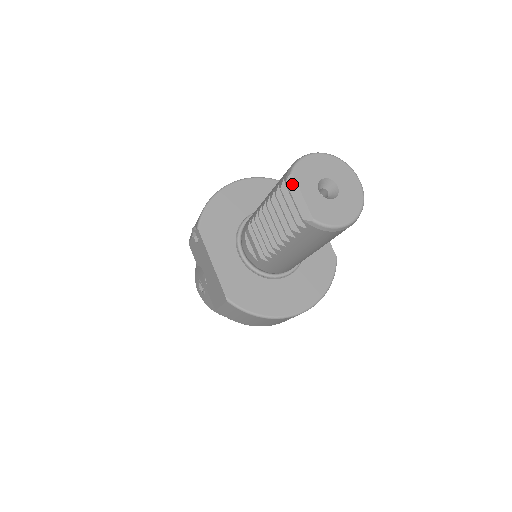
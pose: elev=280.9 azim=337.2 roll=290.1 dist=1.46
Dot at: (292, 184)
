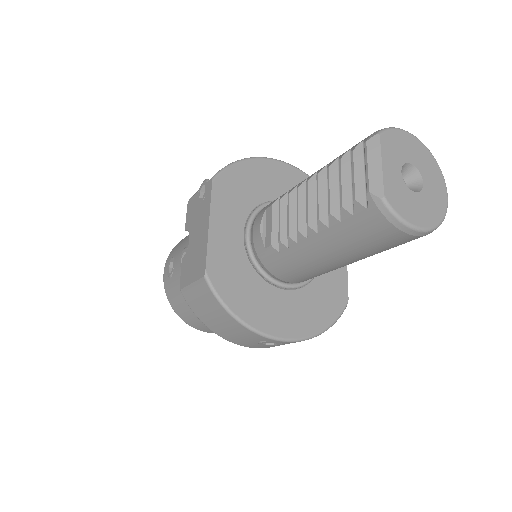
Dot at: (374, 146)
